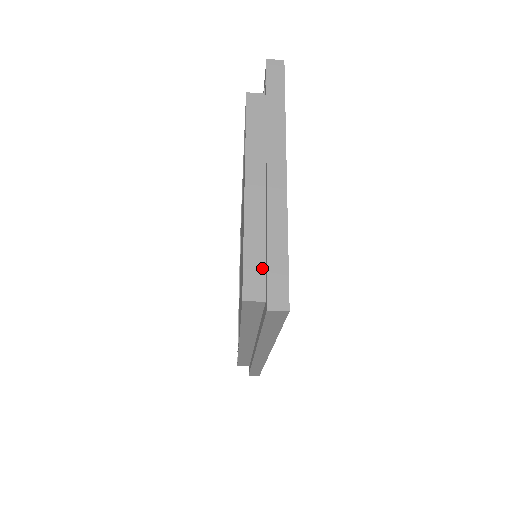
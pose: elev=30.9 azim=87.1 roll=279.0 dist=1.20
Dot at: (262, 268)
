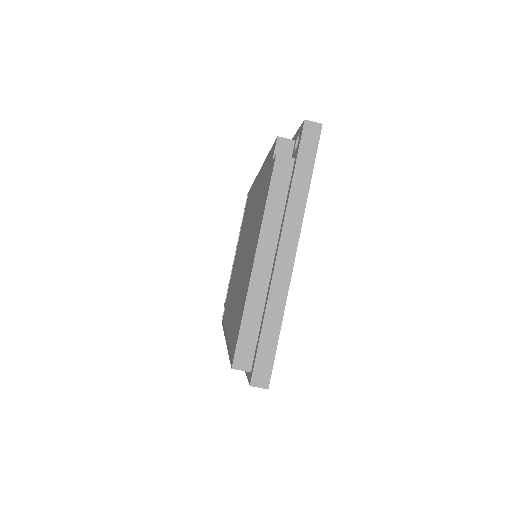
Dot at: (254, 342)
